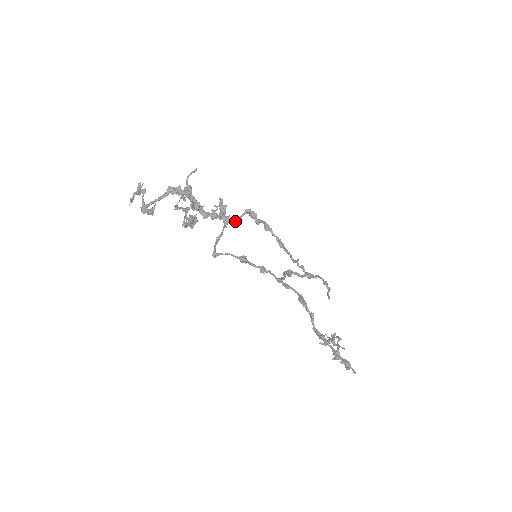
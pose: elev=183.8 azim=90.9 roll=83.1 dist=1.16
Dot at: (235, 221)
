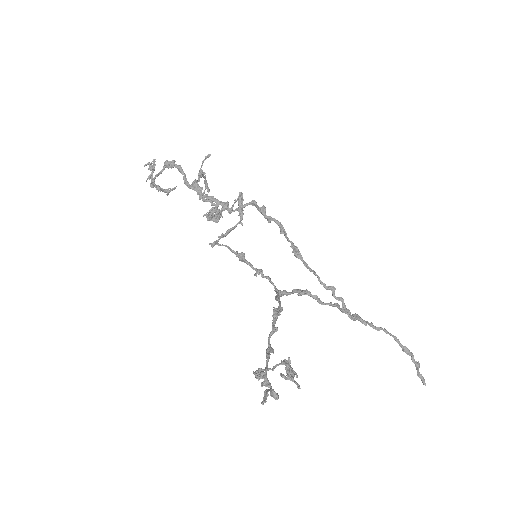
Dot at: (235, 210)
